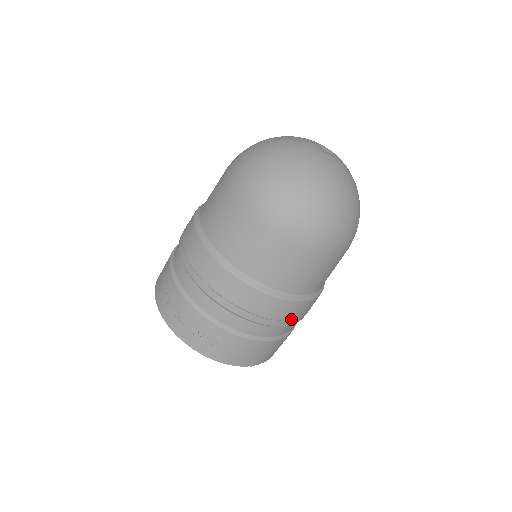
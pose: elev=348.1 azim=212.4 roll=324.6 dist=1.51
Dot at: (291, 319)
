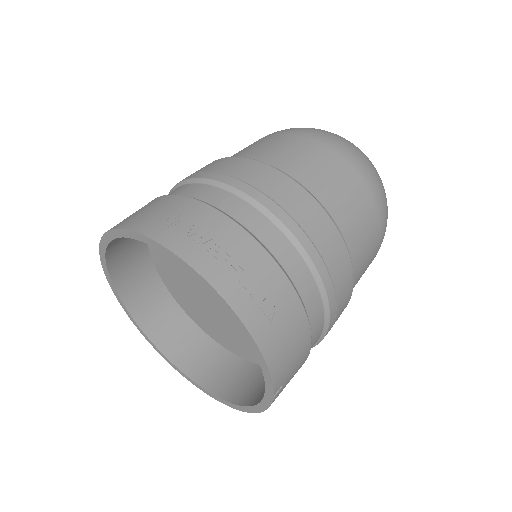
Dot at: (333, 323)
